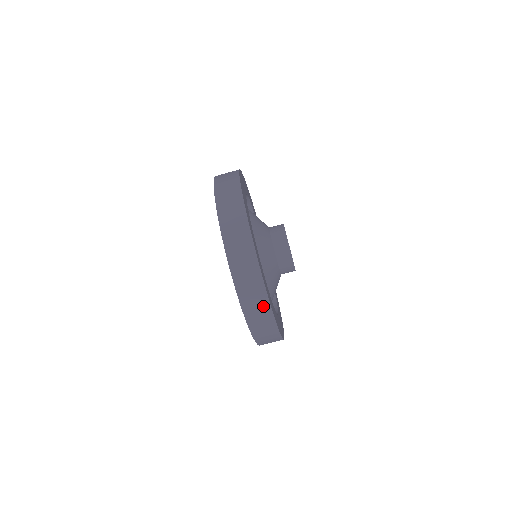
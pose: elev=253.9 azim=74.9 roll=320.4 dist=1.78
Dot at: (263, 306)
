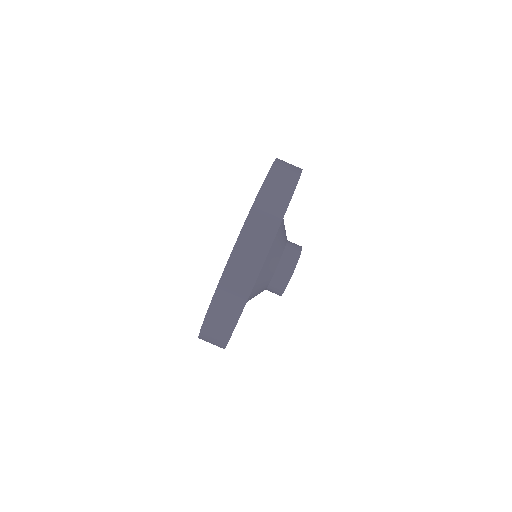
Dot at: (251, 271)
